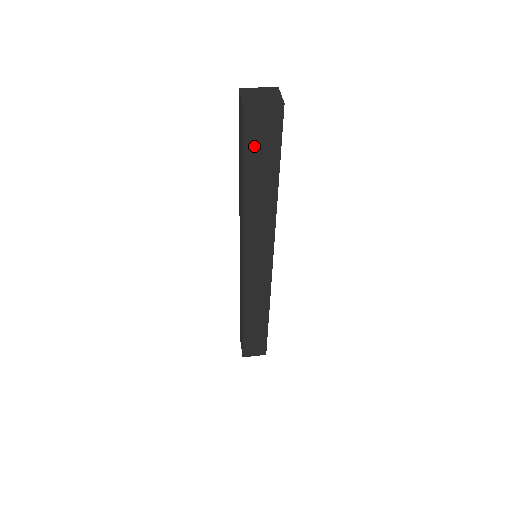
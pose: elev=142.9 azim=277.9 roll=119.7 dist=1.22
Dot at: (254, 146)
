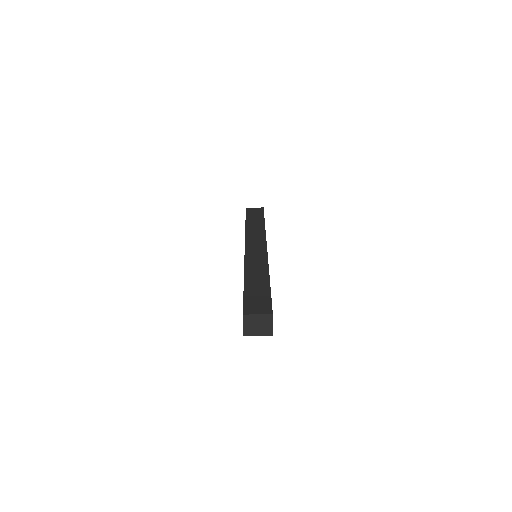
Dot at: occluded
